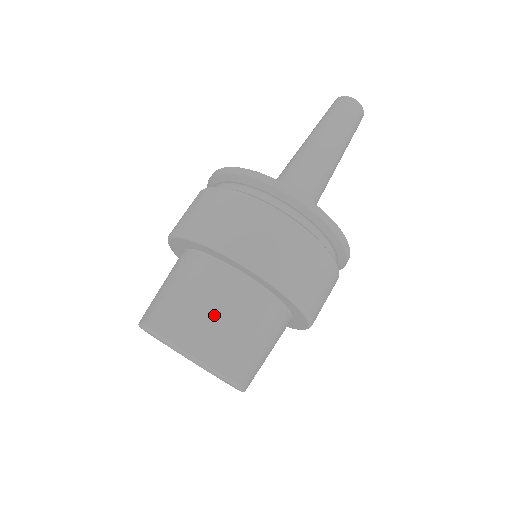
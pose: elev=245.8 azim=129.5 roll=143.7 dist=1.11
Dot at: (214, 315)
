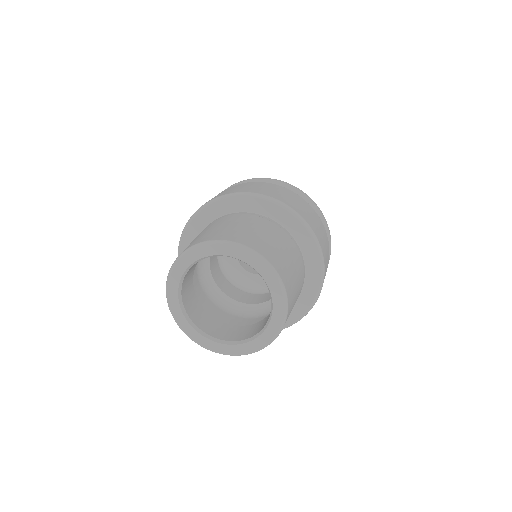
Dot at: (225, 226)
